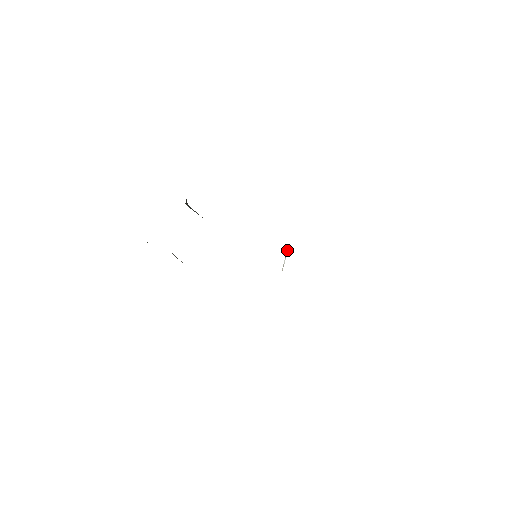
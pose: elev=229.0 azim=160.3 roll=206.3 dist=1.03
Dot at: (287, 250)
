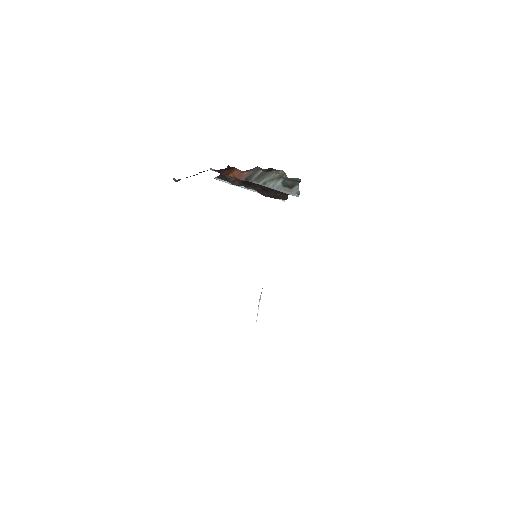
Dot at: (262, 288)
